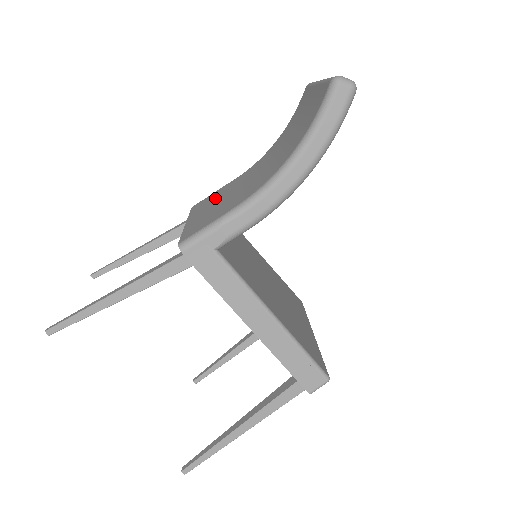
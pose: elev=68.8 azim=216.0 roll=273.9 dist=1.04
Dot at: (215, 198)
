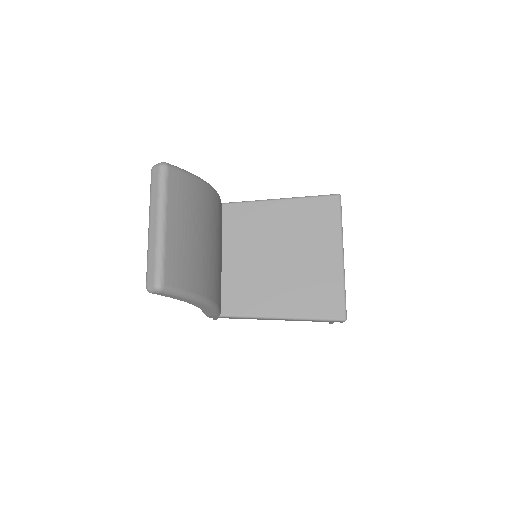
Dot at: occluded
